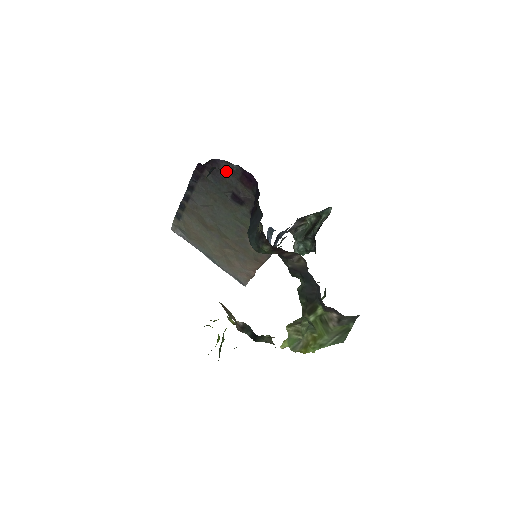
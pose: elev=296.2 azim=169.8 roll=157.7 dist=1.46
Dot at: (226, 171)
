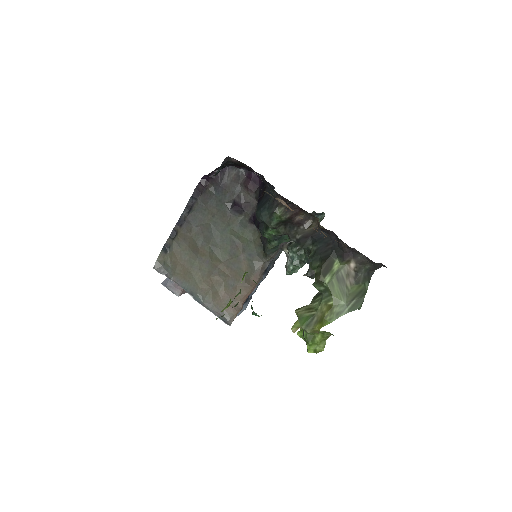
Dot at: (231, 178)
